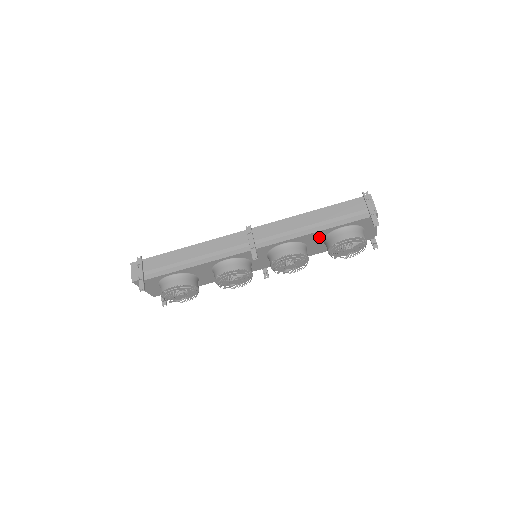
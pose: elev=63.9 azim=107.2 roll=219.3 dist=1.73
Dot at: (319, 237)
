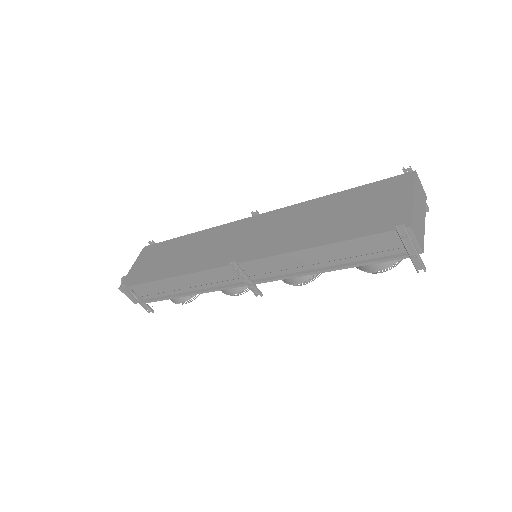
Dot at: occluded
